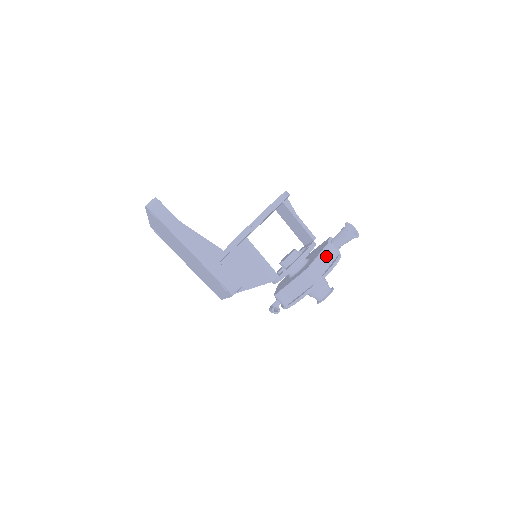
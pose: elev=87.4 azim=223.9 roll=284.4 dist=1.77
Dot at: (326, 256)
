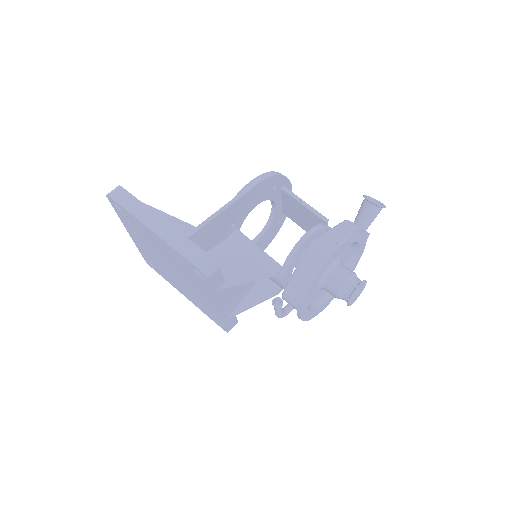
Dot at: (341, 231)
